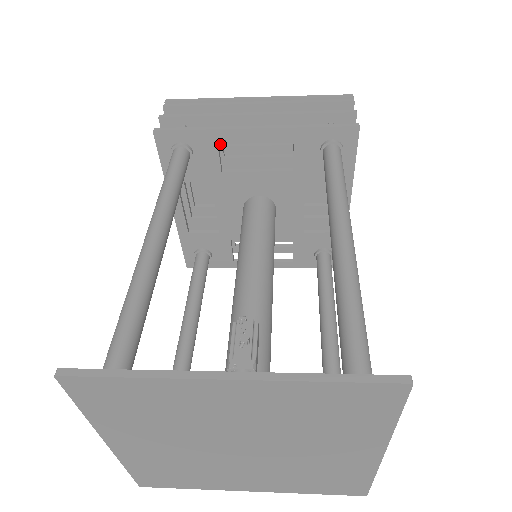
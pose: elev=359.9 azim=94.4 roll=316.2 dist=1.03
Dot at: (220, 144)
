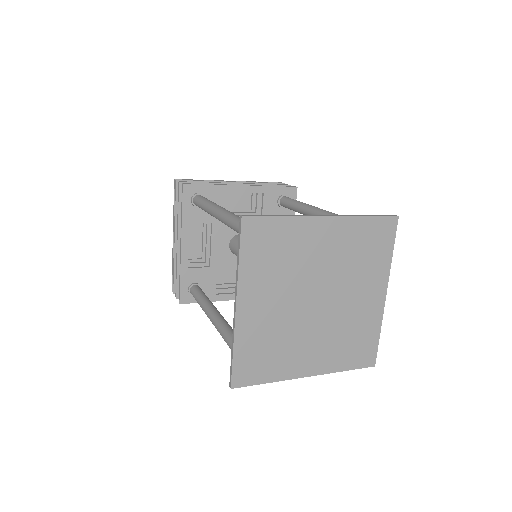
Dot at: occluded
